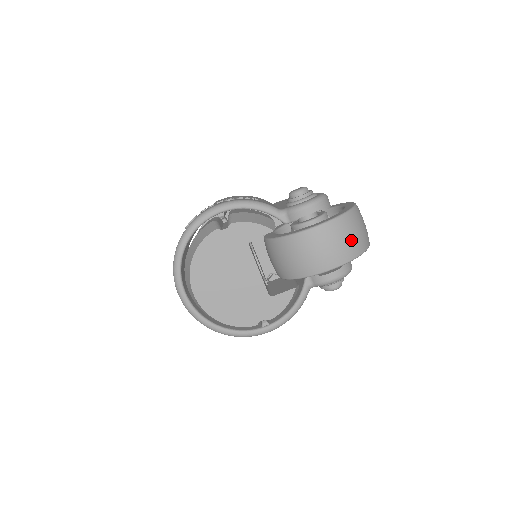
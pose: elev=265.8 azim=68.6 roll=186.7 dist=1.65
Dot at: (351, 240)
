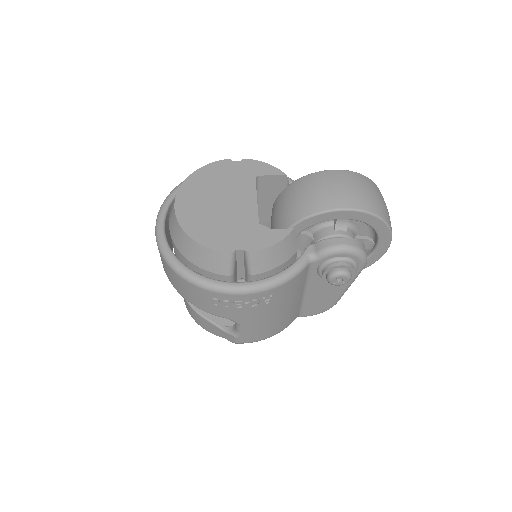
Dot at: (370, 195)
